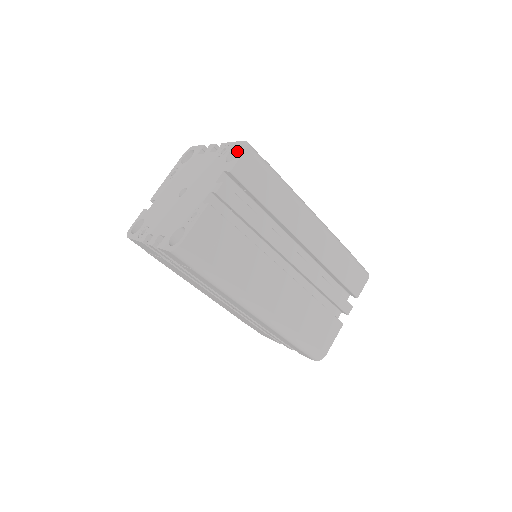
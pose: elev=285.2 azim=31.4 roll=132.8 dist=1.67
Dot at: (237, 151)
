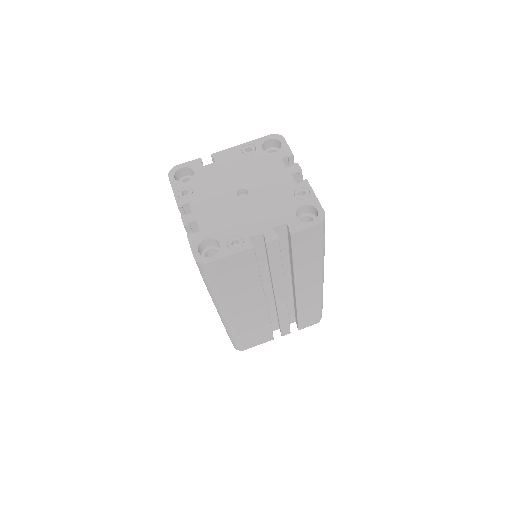
Dot at: (311, 208)
